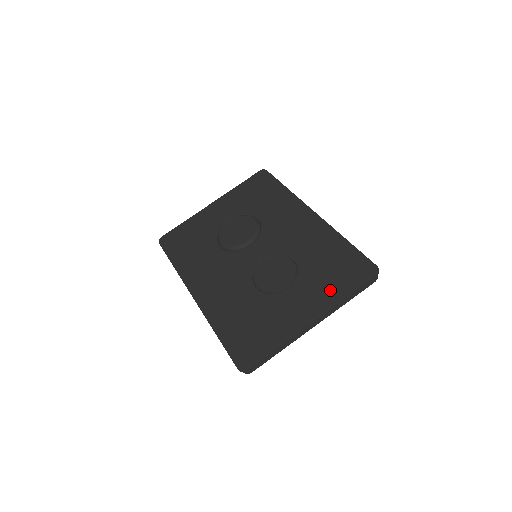
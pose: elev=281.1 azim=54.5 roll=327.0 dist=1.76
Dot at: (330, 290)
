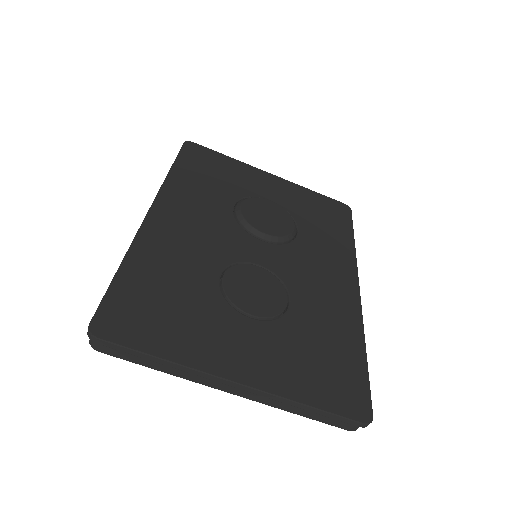
Dot at: (294, 376)
